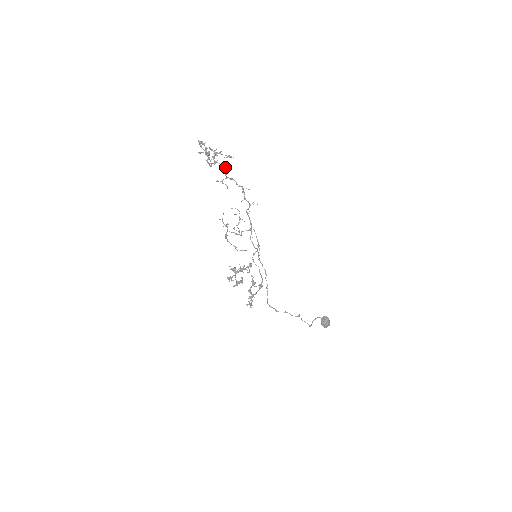
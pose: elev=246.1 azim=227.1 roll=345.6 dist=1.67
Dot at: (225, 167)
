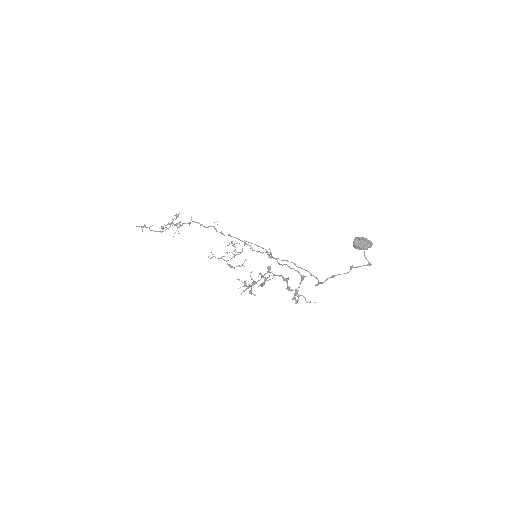
Dot at: occluded
